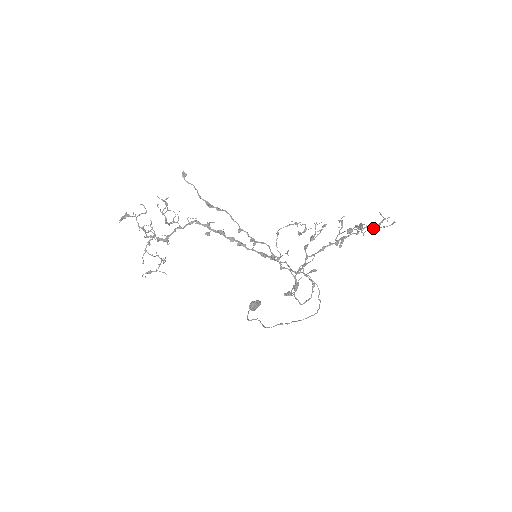
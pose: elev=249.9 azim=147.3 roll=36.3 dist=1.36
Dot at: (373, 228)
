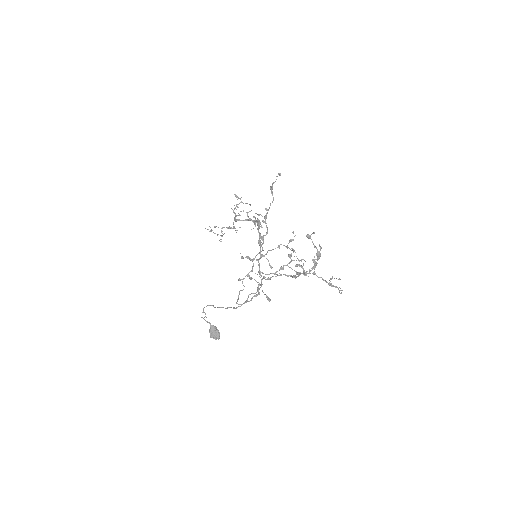
Dot at: occluded
